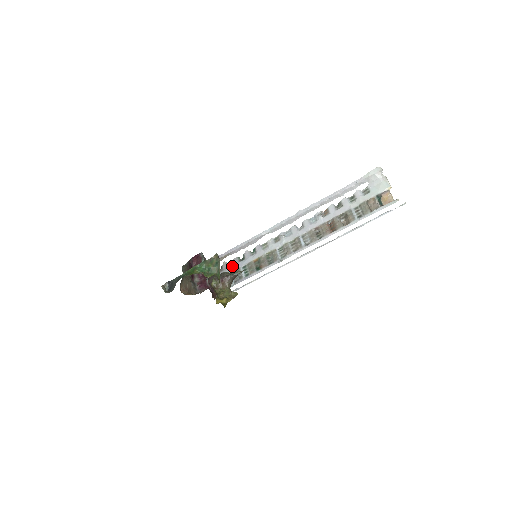
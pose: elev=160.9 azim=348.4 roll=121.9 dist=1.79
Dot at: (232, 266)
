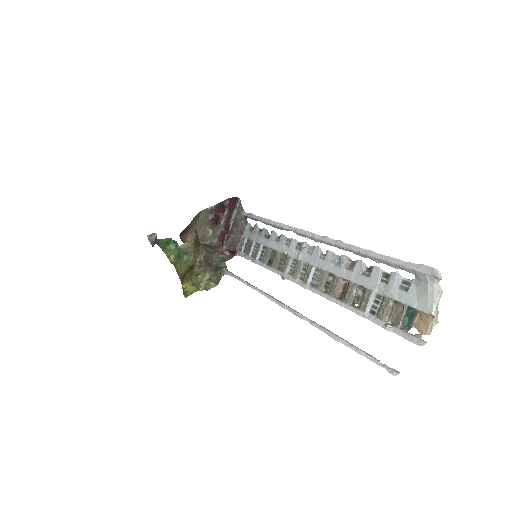
Dot at: (259, 235)
